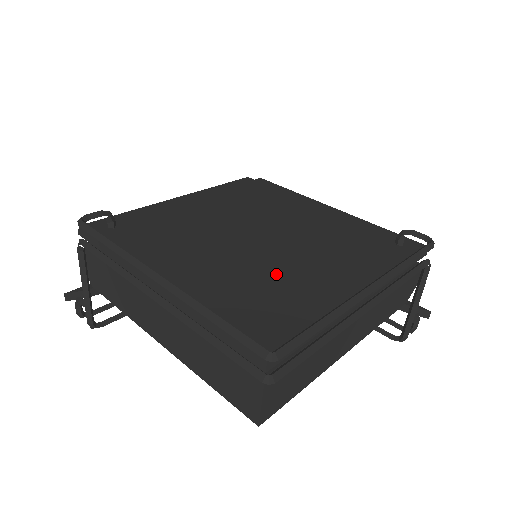
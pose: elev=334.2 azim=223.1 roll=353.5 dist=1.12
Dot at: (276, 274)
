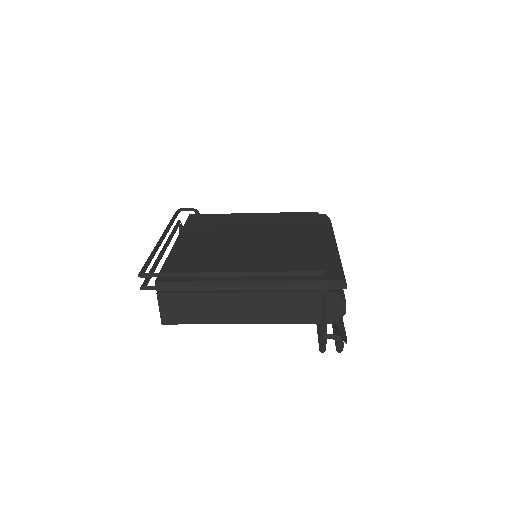
Dot at: (222, 259)
